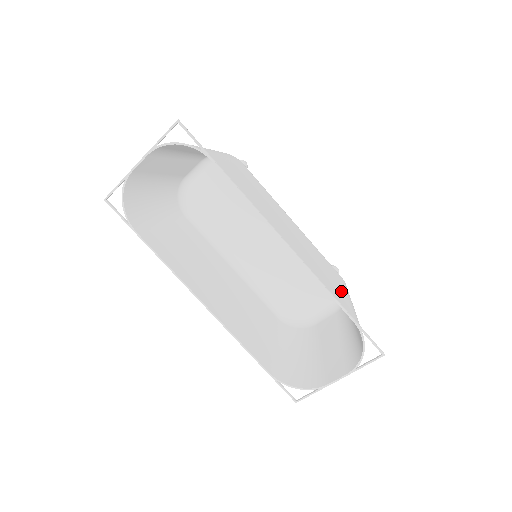
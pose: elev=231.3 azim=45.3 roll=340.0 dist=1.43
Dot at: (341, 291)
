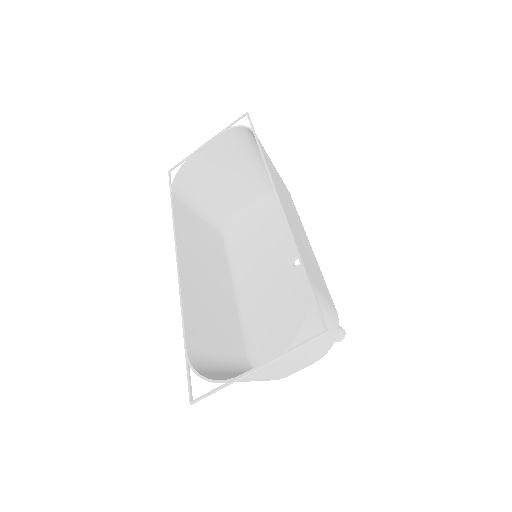
Dot at: (318, 283)
